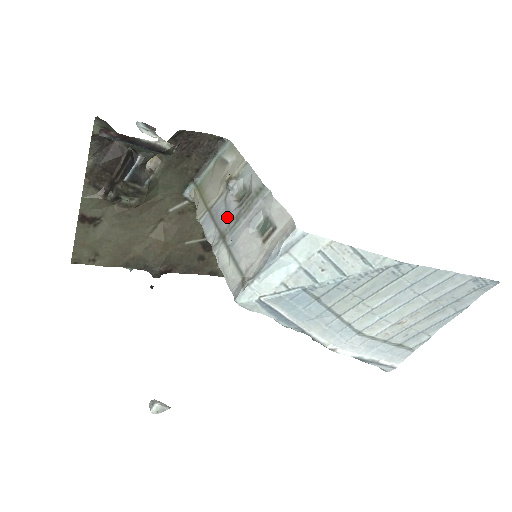
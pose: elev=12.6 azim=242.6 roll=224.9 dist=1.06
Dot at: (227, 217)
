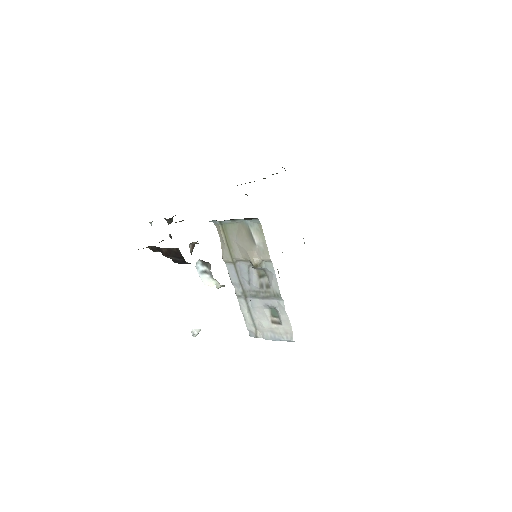
Dot at: (249, 284)
